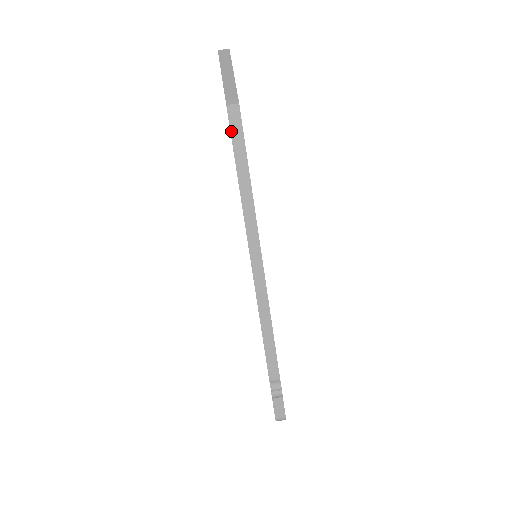
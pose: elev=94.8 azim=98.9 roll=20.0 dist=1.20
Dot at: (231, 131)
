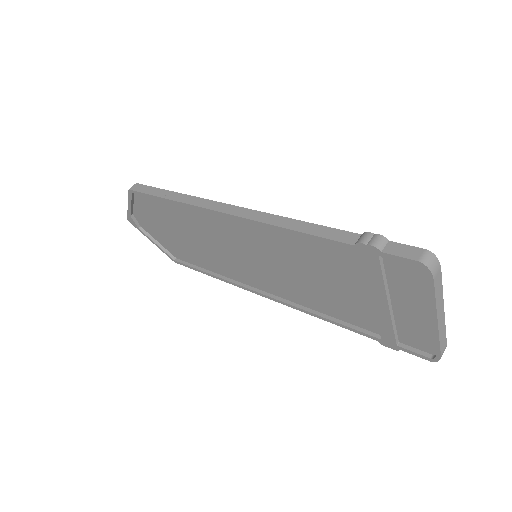
Dot at: (141, 192)
